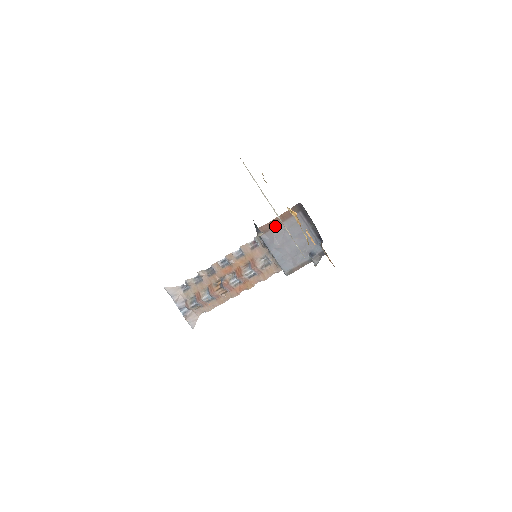
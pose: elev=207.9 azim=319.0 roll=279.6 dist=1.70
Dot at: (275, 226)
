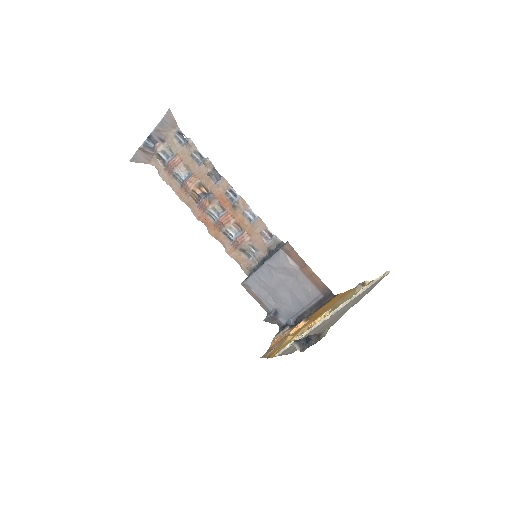
Dot at: (298, 266)
